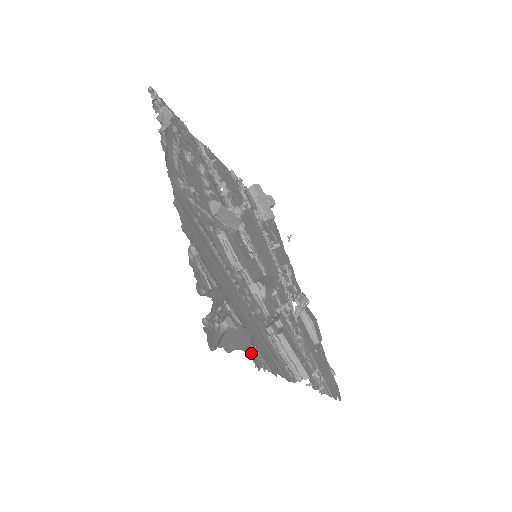
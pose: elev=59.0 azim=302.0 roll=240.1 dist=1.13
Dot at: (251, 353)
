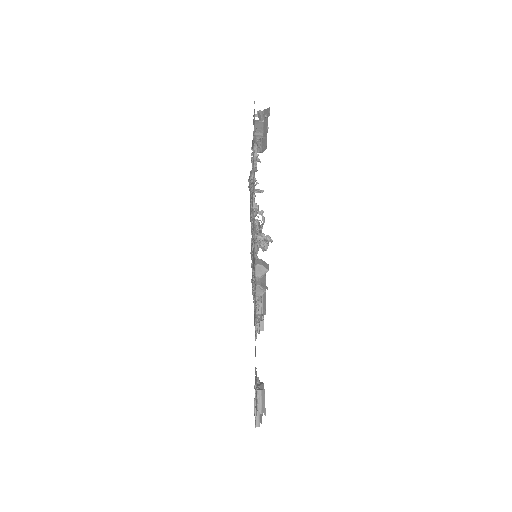
Dot at: occluded
